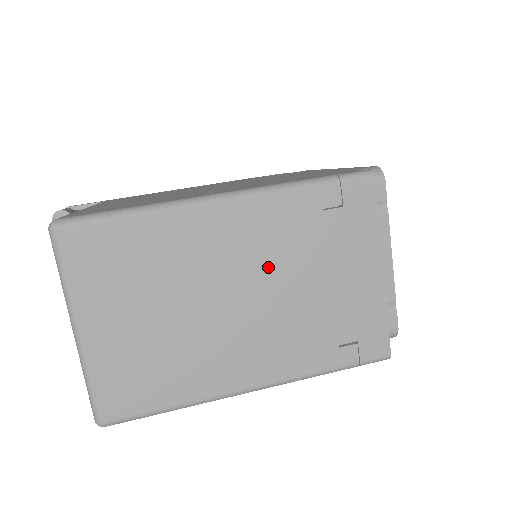
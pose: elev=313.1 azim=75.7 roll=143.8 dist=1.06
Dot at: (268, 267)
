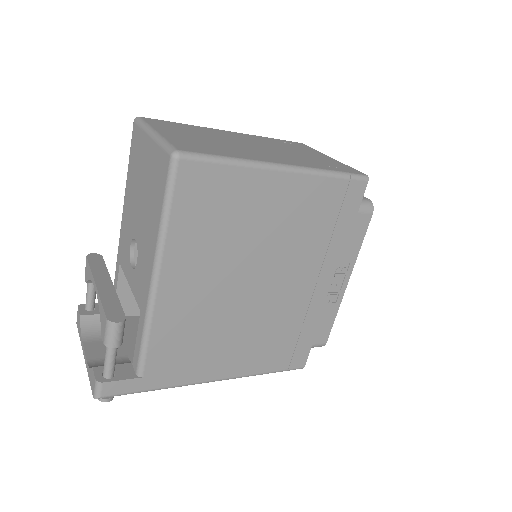
Dot at: (264, 144)
